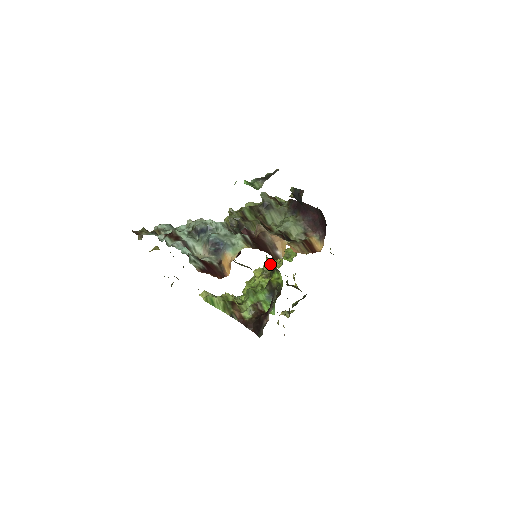
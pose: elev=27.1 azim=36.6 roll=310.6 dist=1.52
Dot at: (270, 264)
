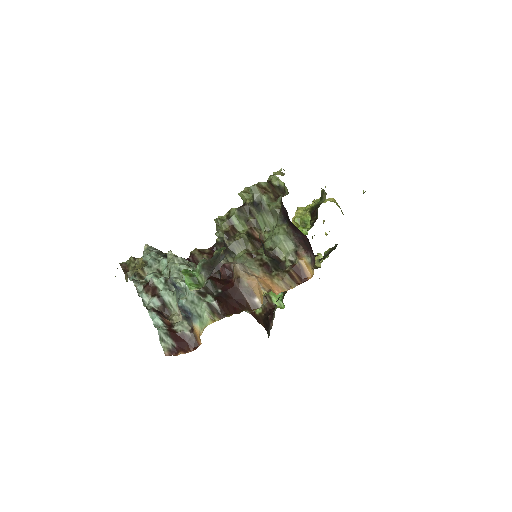
Dot at: occluded
